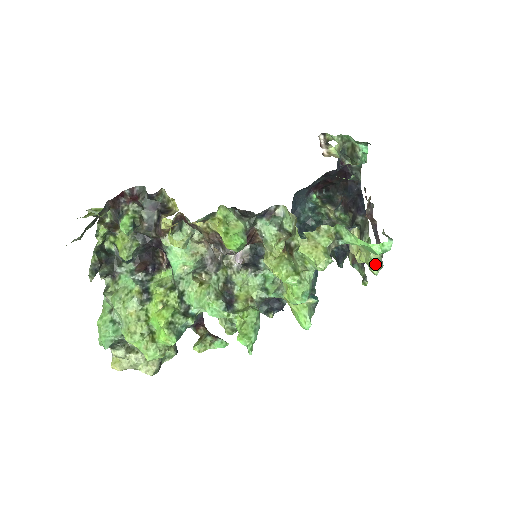
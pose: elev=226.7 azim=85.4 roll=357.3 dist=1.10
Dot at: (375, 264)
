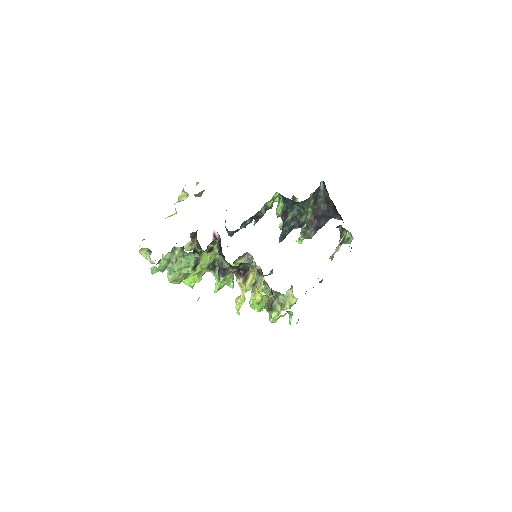
Dot at: (286, 309)
